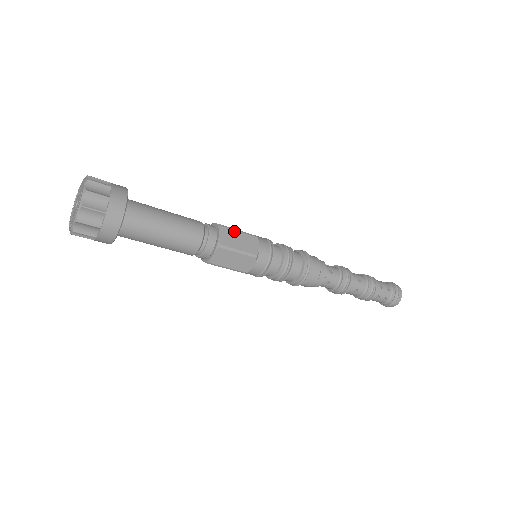
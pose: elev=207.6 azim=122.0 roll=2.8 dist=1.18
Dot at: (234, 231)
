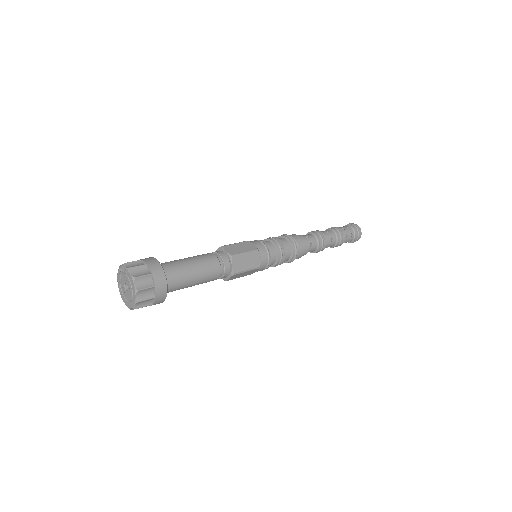
Dot at: (242, 273)
